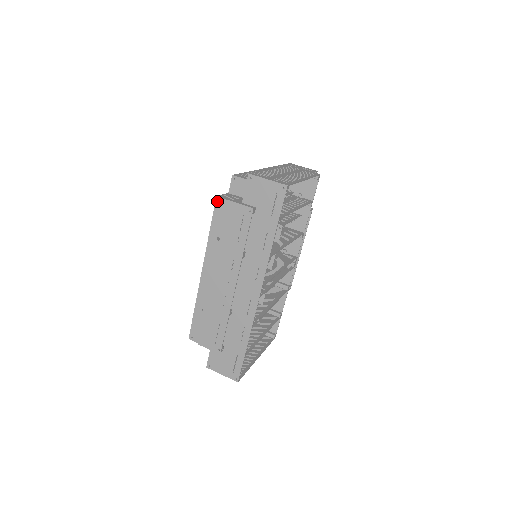
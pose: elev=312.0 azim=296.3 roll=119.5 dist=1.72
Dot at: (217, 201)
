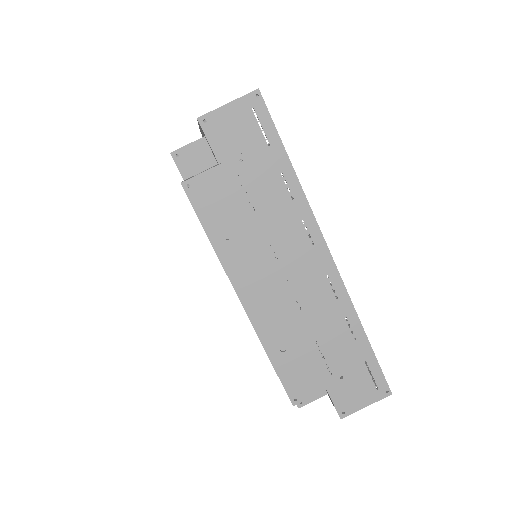
Dot at: (186, 189)
